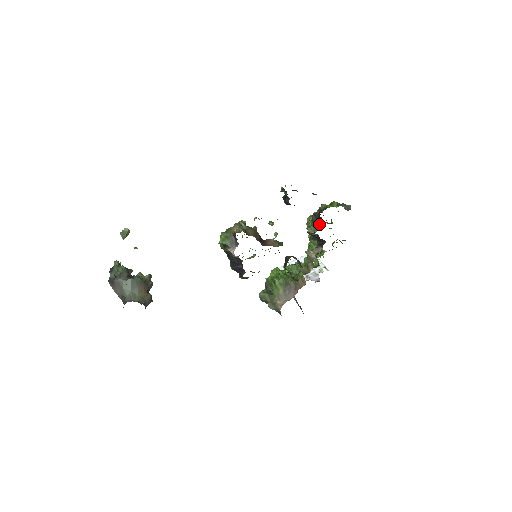
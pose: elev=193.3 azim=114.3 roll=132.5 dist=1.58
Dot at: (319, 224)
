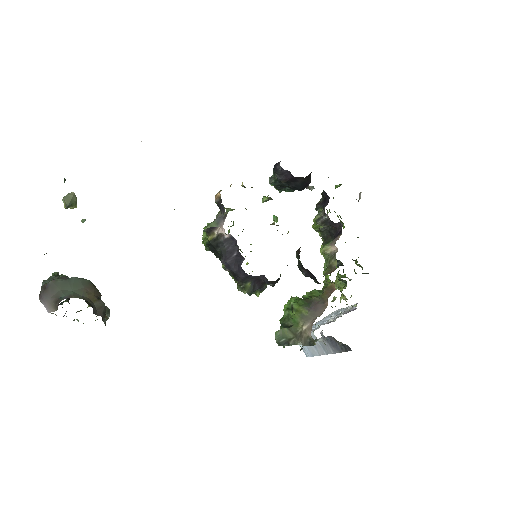
Dot at: (326, 204)
